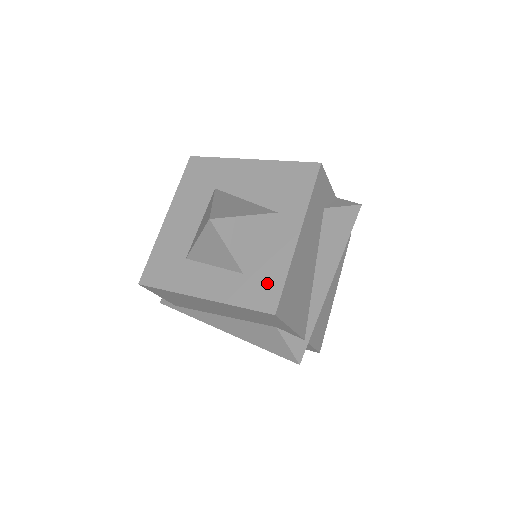
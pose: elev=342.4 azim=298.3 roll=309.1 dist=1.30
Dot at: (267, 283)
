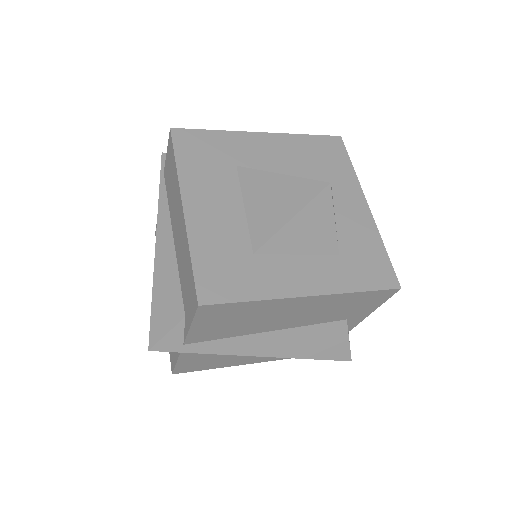
Dot at: (371, 259)
